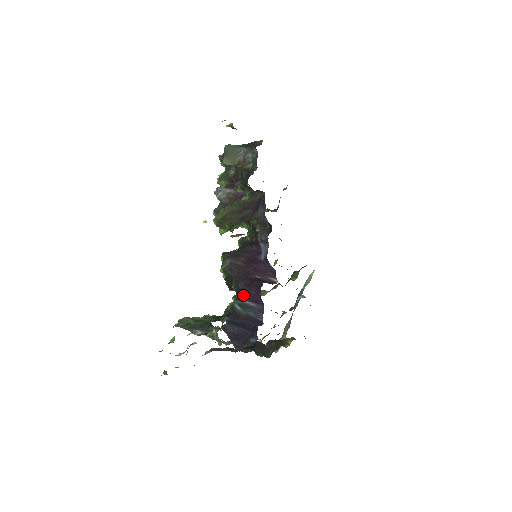
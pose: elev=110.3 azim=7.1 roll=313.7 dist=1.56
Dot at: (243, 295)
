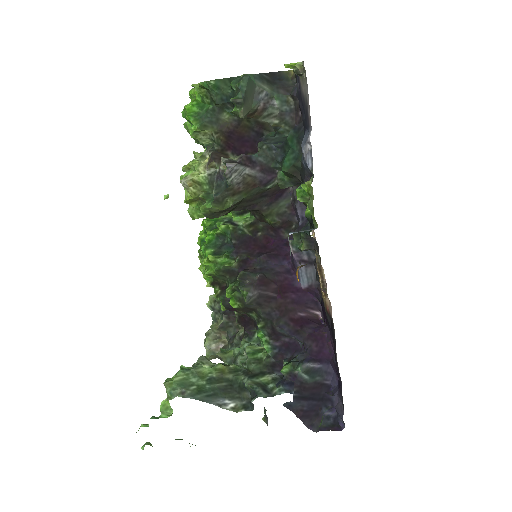
Dot at: (281, 340)
